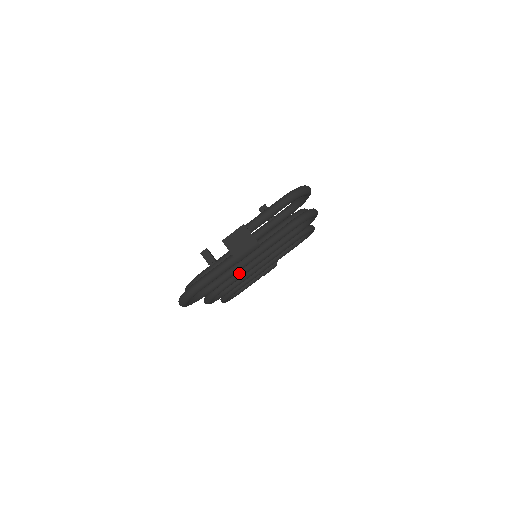
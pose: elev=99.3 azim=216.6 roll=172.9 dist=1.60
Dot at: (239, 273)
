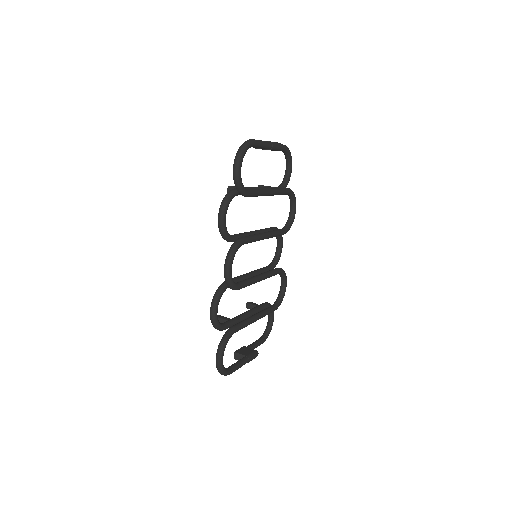
Dot at: (254, 235)
